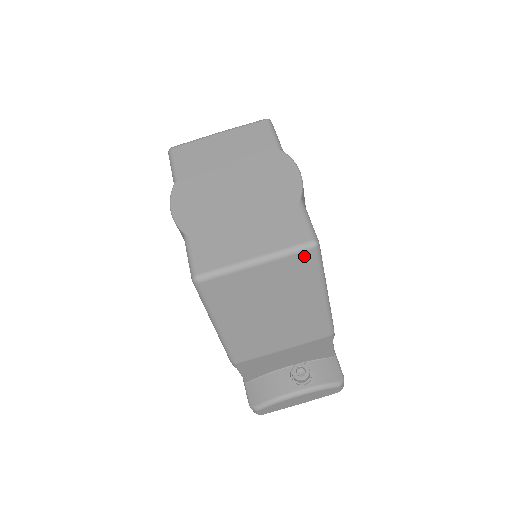
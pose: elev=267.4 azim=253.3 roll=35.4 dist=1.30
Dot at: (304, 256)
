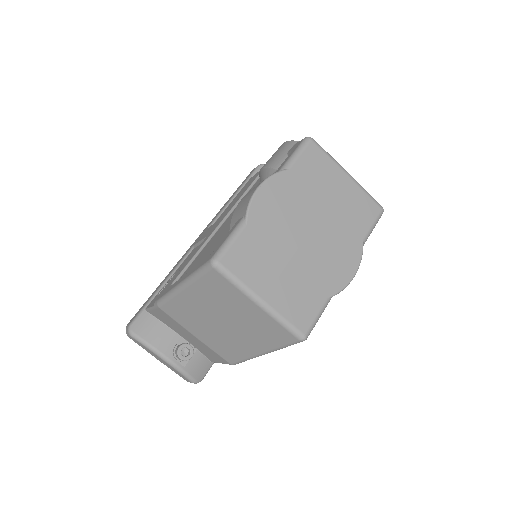
Dot at: (288, 335)
